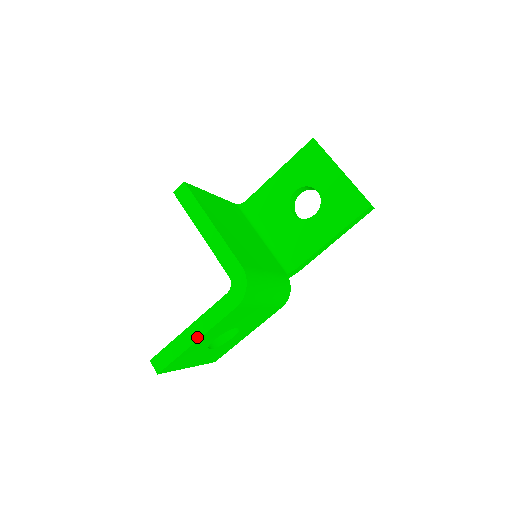
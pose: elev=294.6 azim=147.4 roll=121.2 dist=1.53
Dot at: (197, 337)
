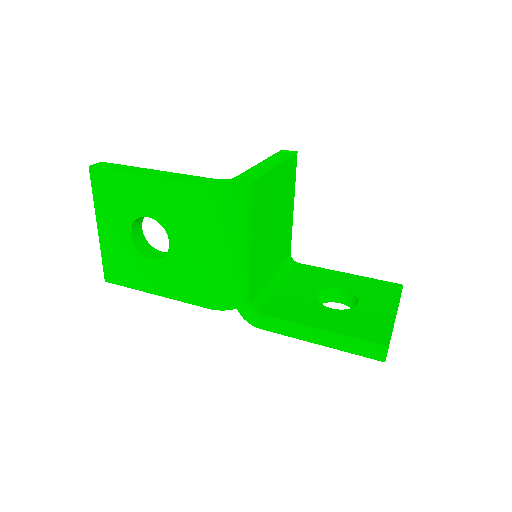
Dot at: (151, 174)
